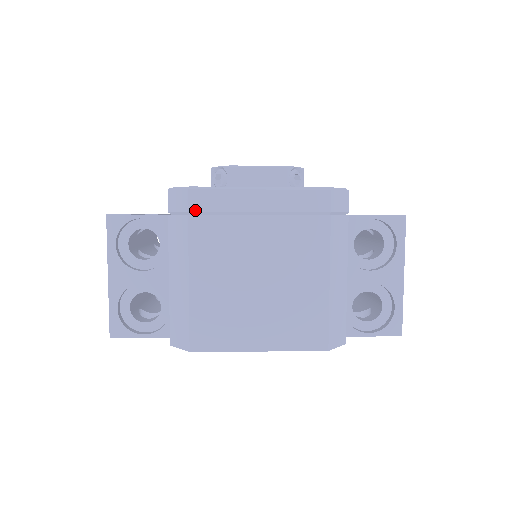
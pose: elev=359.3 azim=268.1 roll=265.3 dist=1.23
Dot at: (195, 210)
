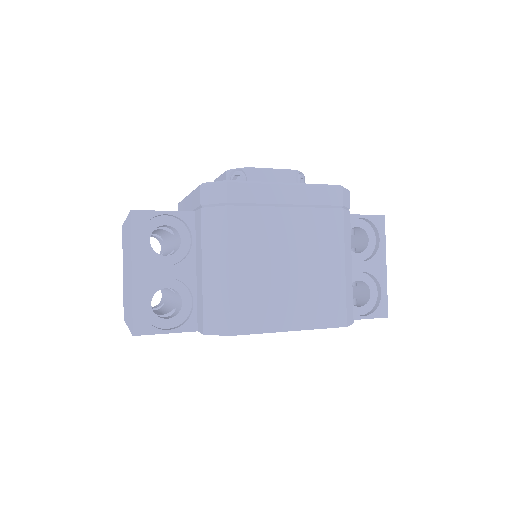
Dot at: (233, 201)
